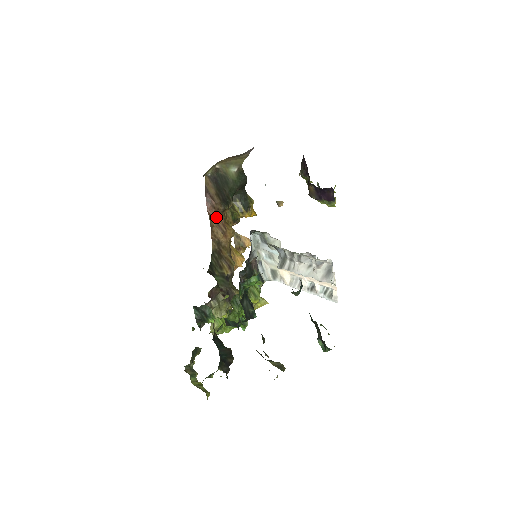
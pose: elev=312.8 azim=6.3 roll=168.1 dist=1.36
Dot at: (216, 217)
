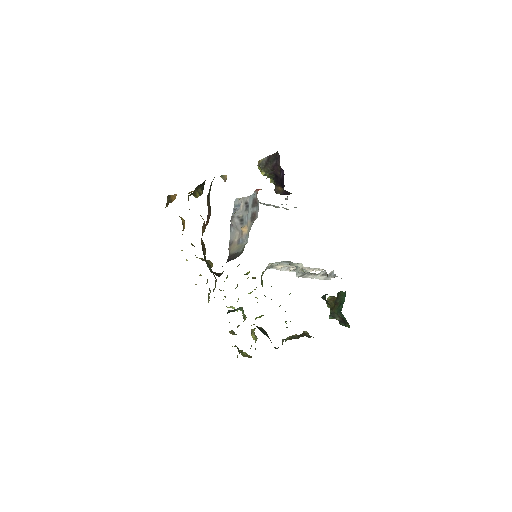
Dot at: occluded
